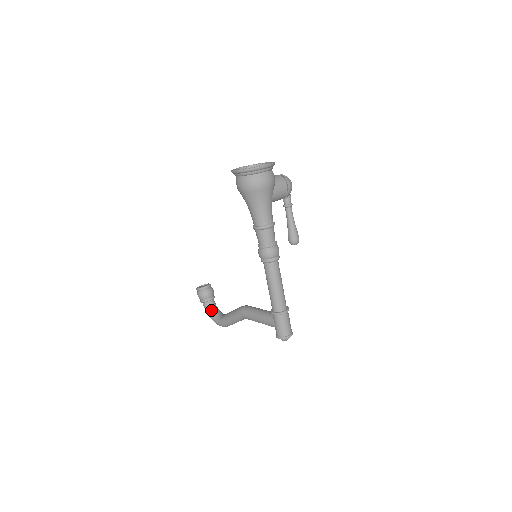
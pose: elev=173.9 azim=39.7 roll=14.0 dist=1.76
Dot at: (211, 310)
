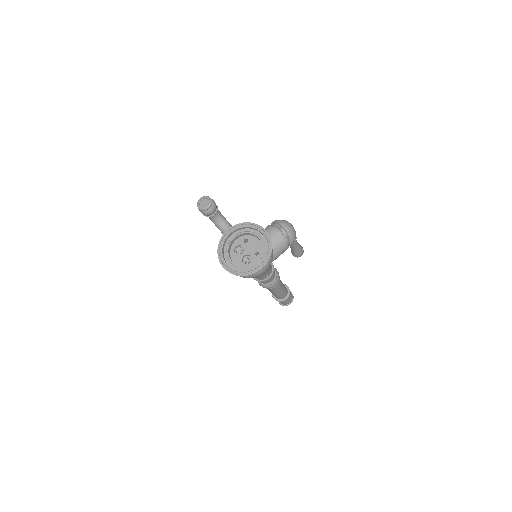
Dot at: (215, 222)
